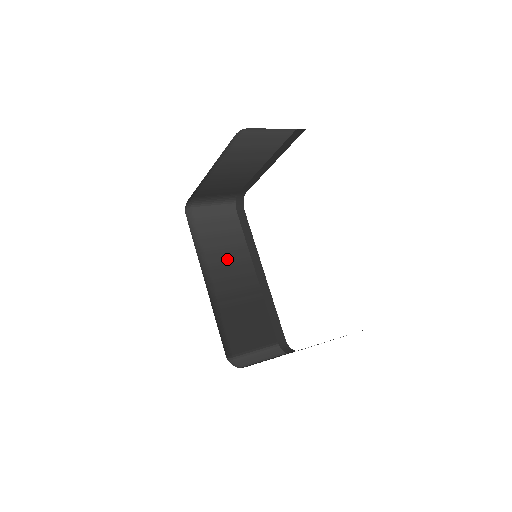
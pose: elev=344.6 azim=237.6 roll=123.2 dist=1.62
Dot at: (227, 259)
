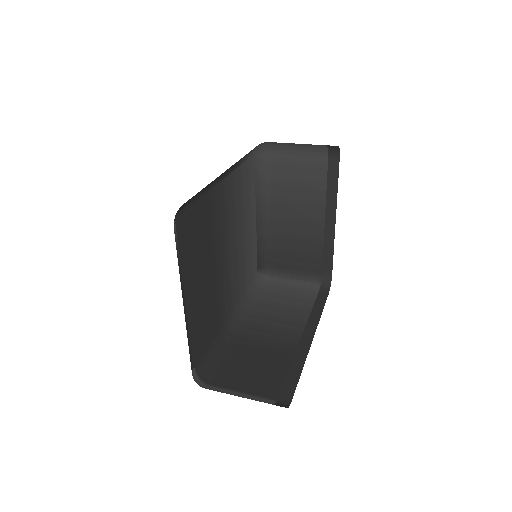
Dot at: (277, 317)
